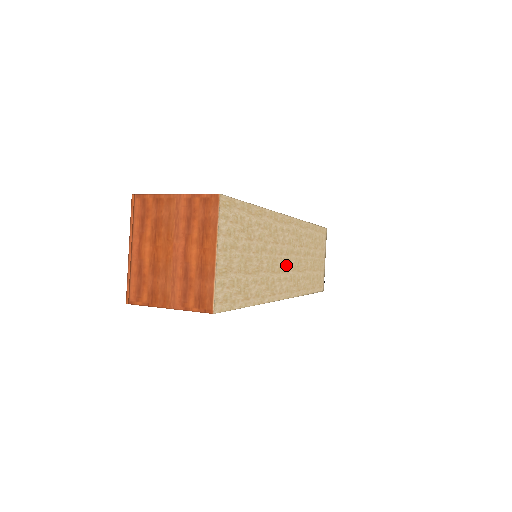
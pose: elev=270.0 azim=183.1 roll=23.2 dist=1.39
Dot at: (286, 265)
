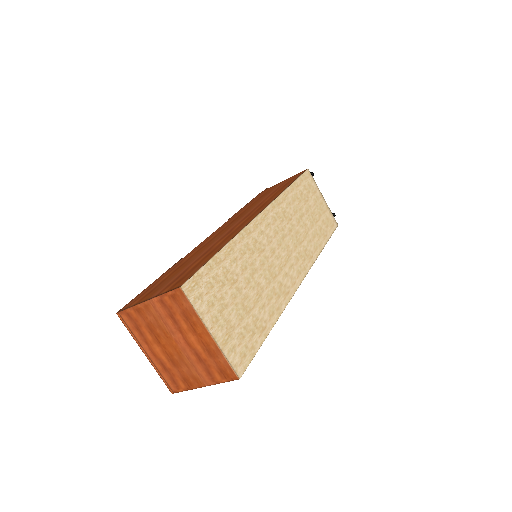
Dot at: (285, 255)
